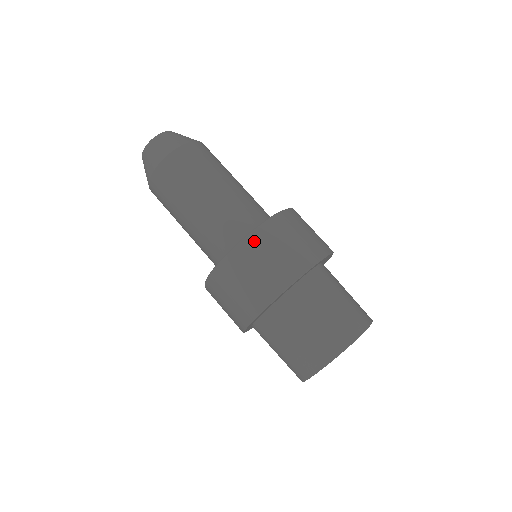
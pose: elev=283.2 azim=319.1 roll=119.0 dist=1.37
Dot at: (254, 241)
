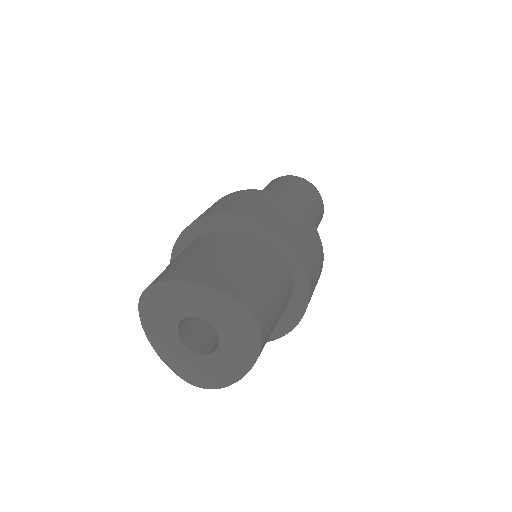
Dot at: (292, 207)
